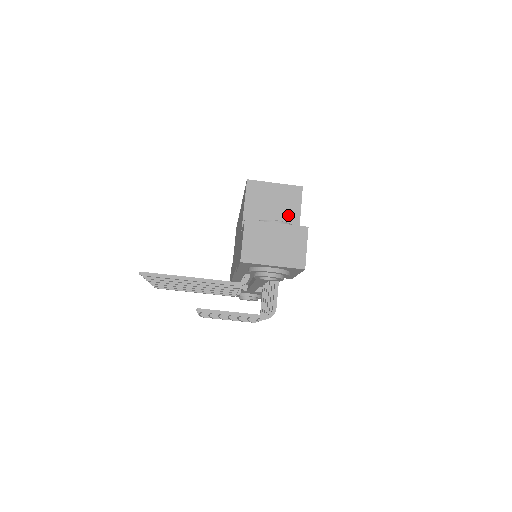
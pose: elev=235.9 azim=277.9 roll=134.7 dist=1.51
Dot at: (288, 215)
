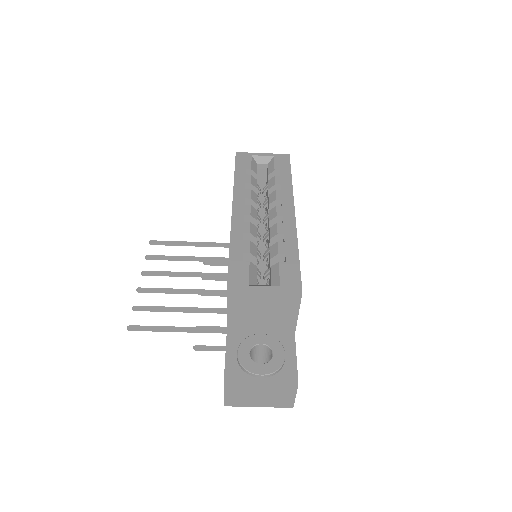
Dot at: (282, 318)
